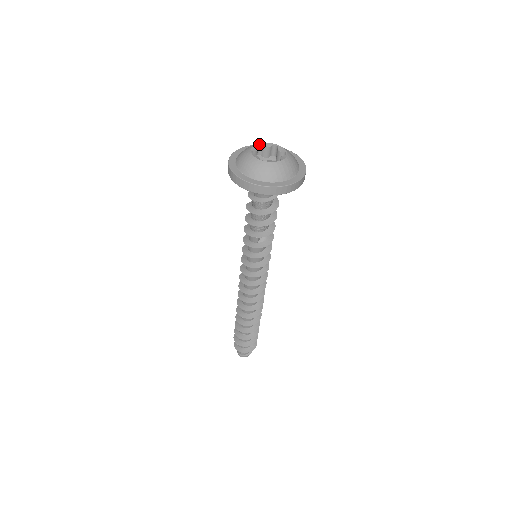
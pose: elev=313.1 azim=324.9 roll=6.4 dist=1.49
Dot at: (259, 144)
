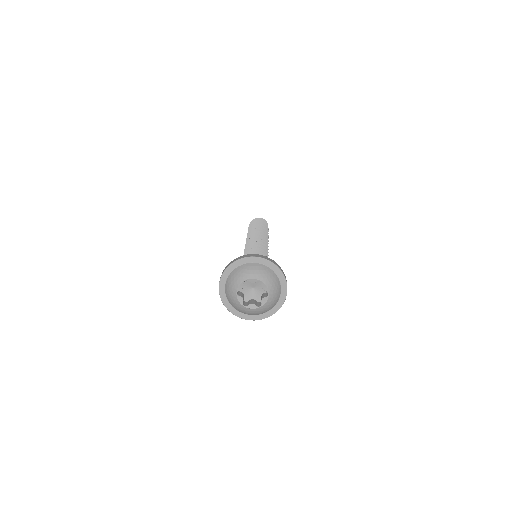
Dot at: (237, 293)
